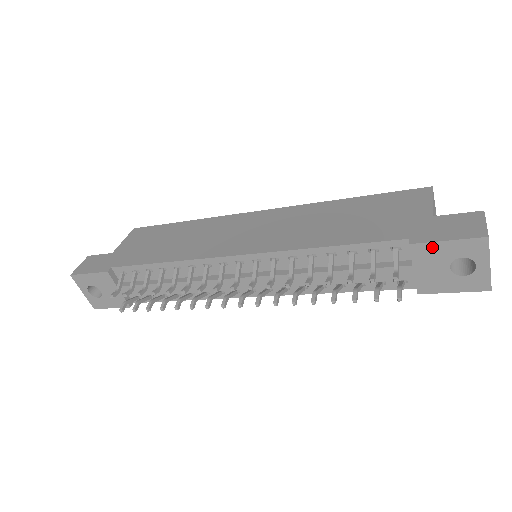
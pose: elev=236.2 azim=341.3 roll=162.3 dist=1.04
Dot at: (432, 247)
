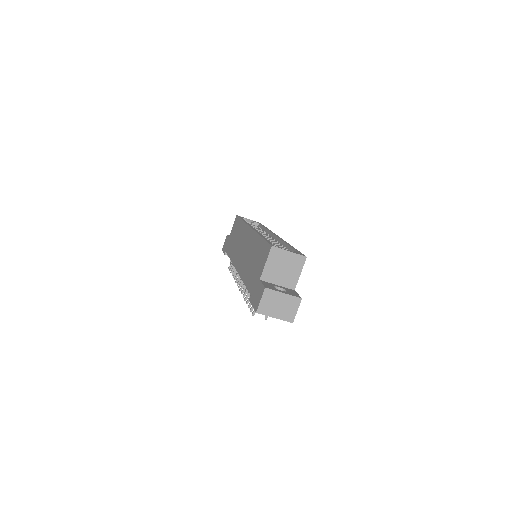
Dot at: occluded
